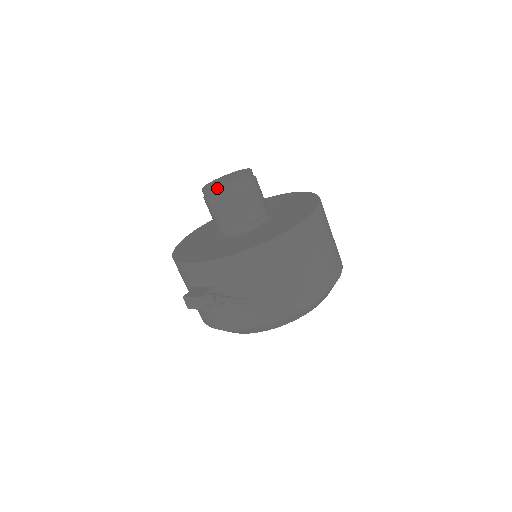
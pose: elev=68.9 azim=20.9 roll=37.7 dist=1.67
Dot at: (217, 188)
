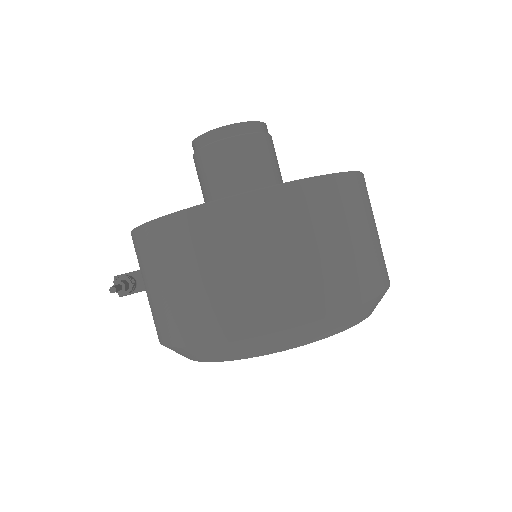
Dot at: (194, 140)
